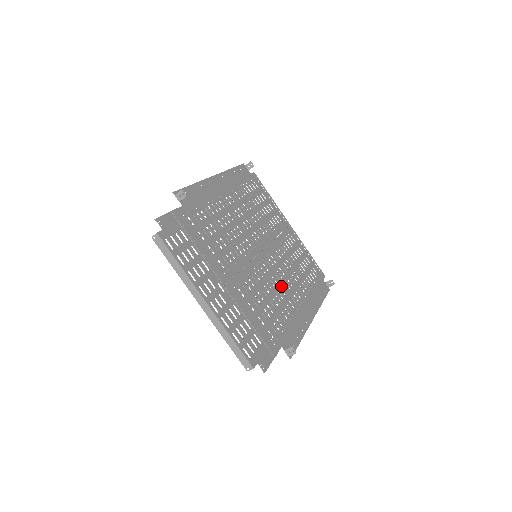
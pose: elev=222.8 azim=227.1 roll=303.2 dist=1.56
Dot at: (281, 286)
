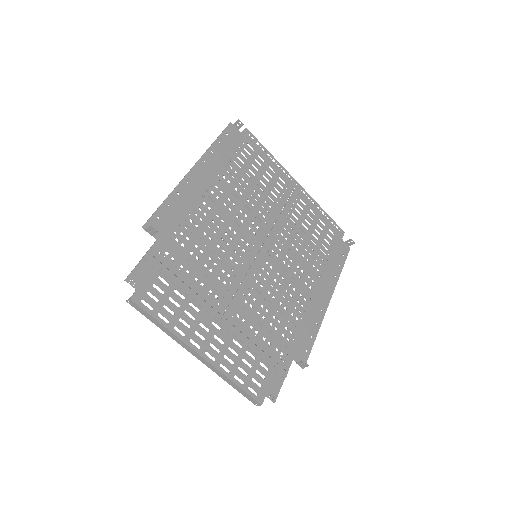
Dot at: (289, 280)
